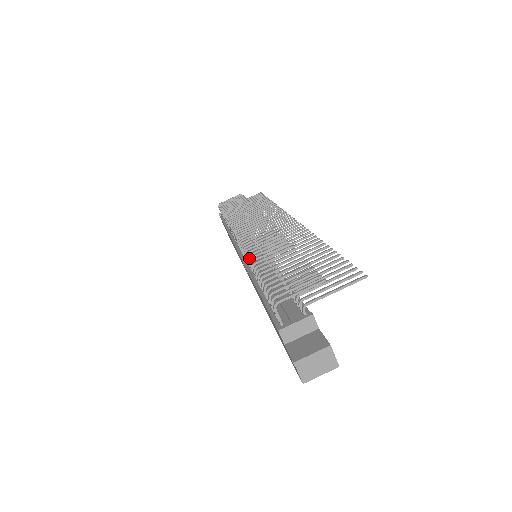
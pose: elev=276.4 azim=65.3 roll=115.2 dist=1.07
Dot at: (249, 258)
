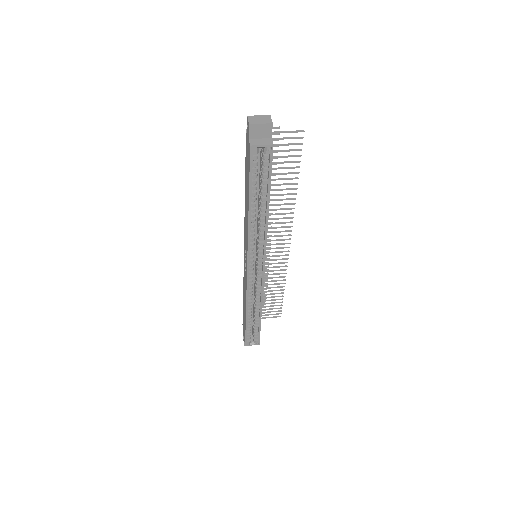
Dot at: occluded
